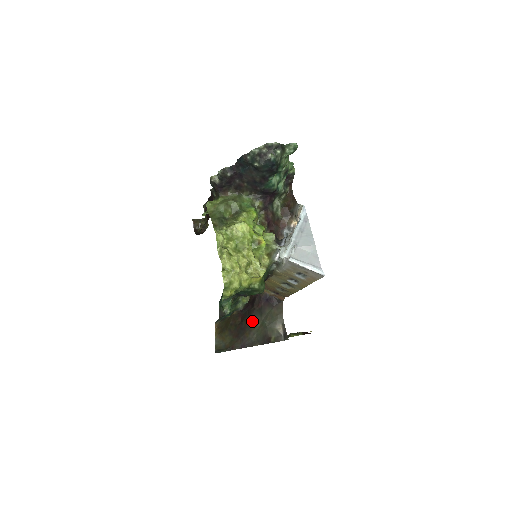
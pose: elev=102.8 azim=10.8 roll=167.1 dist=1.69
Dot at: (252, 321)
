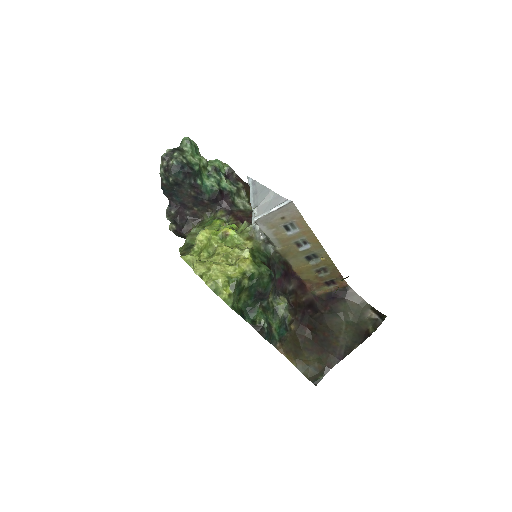
Dot at: (331, 327)
